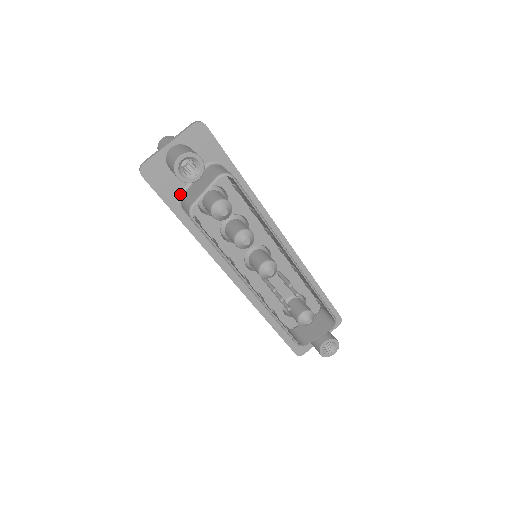
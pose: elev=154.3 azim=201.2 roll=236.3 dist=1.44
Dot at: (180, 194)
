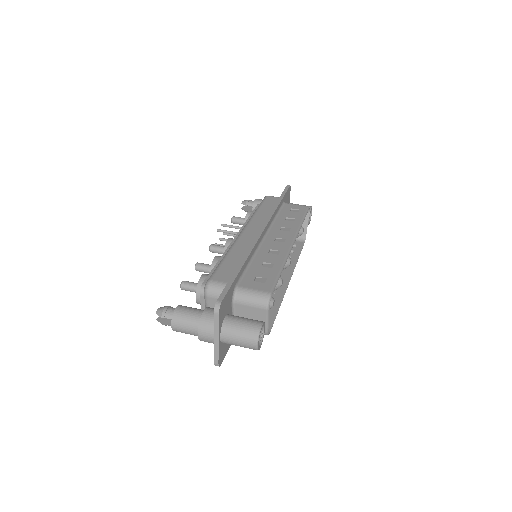
Dot at: occluded
